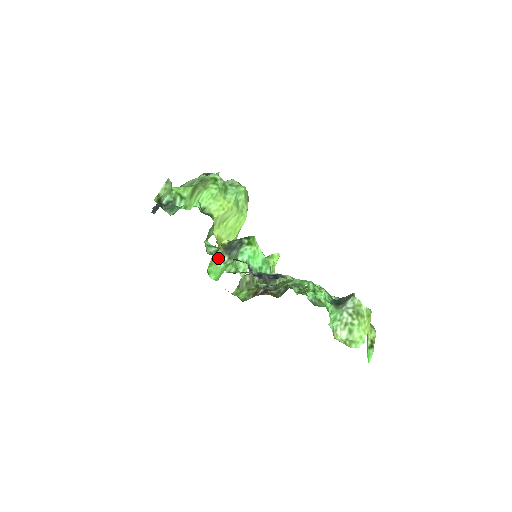
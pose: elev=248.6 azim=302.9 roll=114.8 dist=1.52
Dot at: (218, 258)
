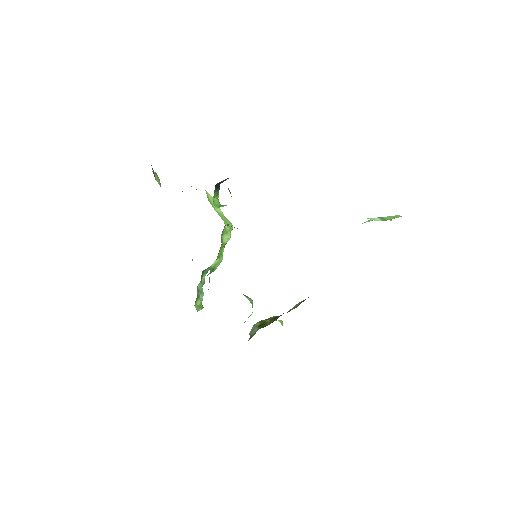
Dot at: (220, 205)
